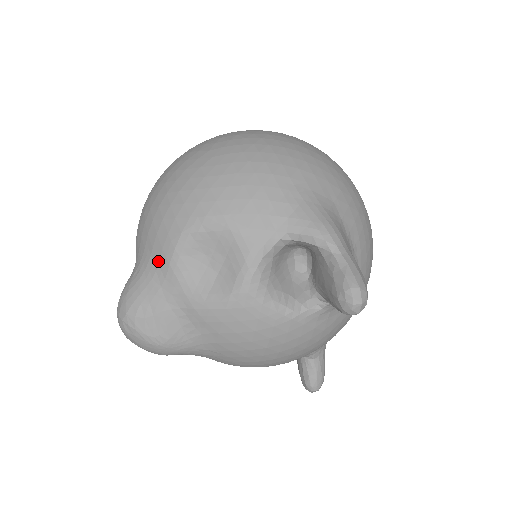
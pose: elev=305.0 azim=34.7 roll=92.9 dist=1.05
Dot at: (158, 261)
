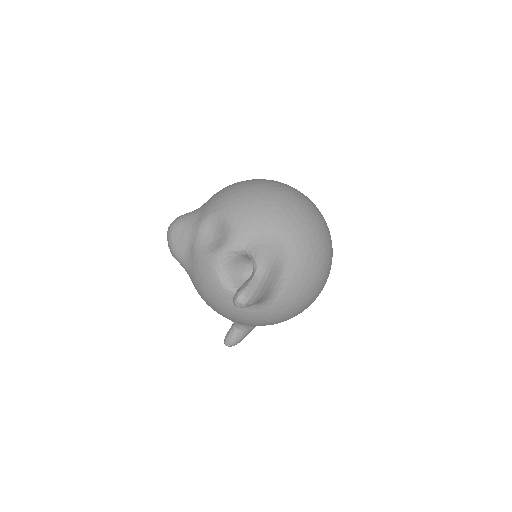
Dot at: (201, 215)
